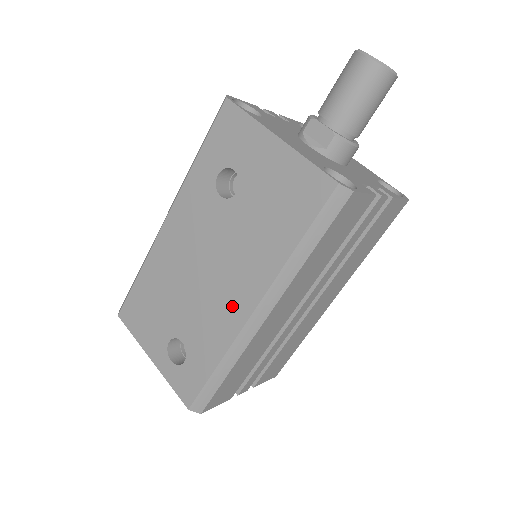
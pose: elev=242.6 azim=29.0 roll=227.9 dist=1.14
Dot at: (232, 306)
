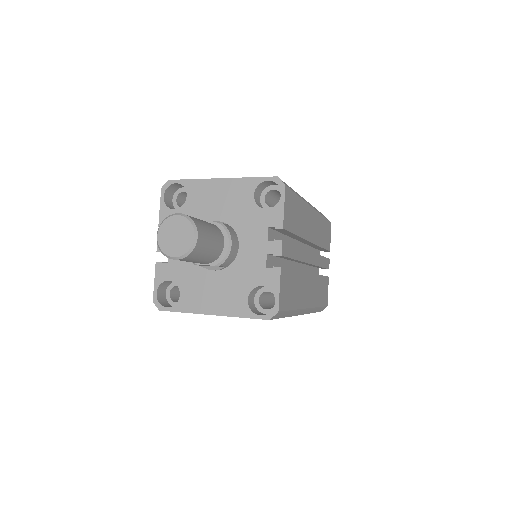
Dot at: occluded
